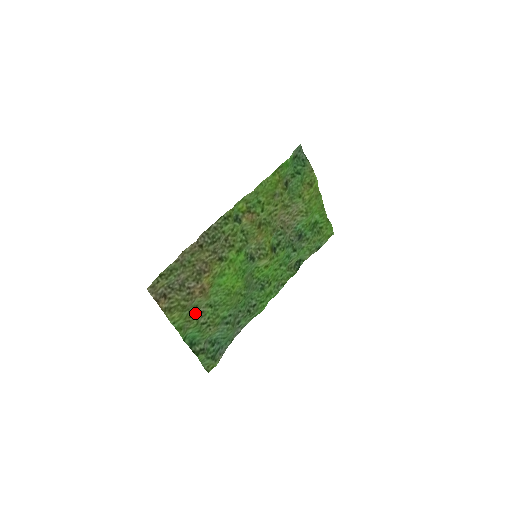
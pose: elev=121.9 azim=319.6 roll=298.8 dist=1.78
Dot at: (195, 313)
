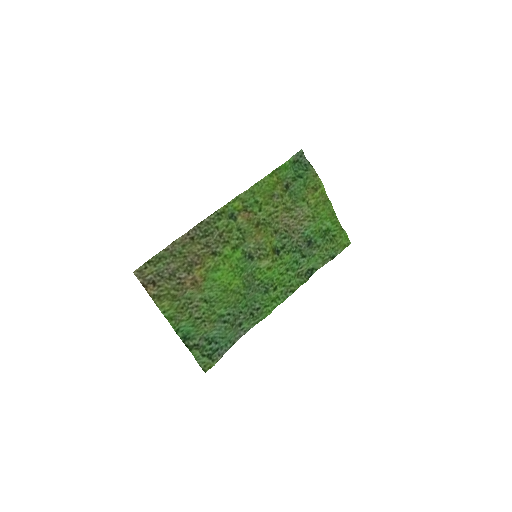
Dot at: (188, 306)
